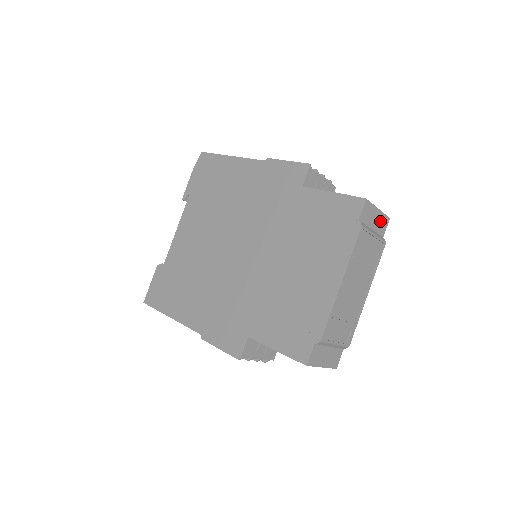
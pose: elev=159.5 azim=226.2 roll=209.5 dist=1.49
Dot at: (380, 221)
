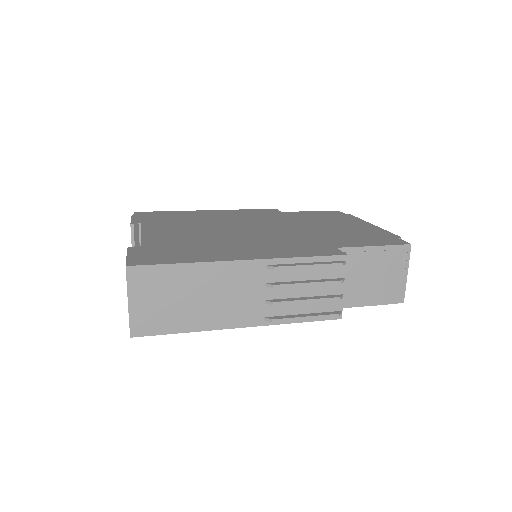
Dot at: occluded
